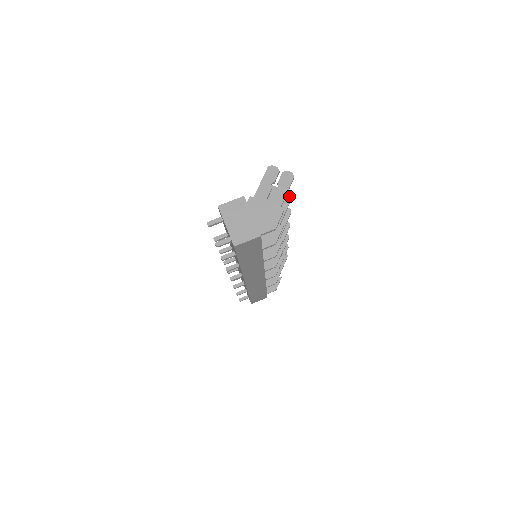
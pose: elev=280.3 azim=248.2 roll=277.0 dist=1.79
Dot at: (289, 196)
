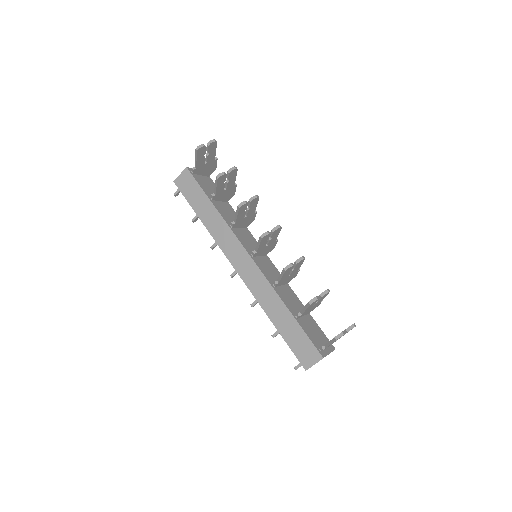
Dot at: occluded
